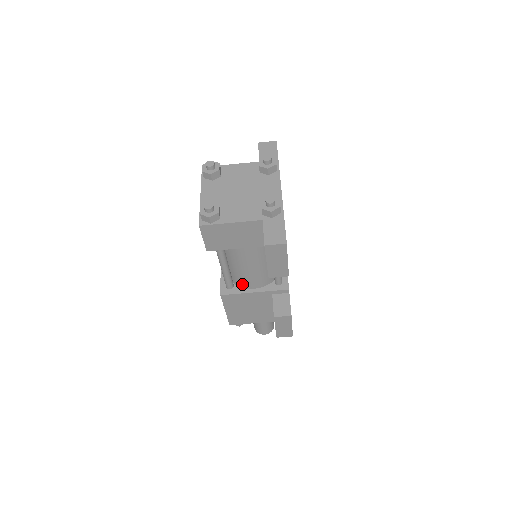
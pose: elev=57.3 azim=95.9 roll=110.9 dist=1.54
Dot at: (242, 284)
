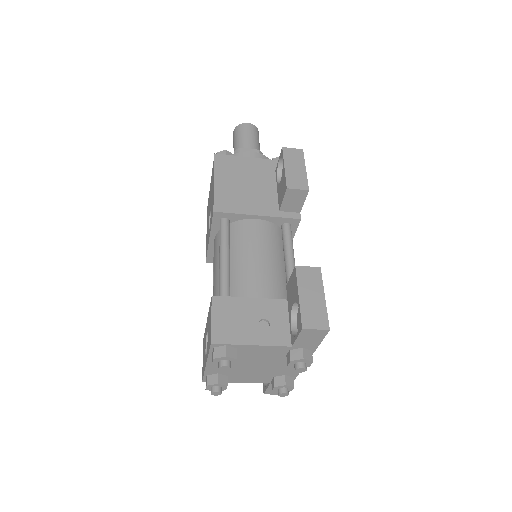
Dot at: occluded
